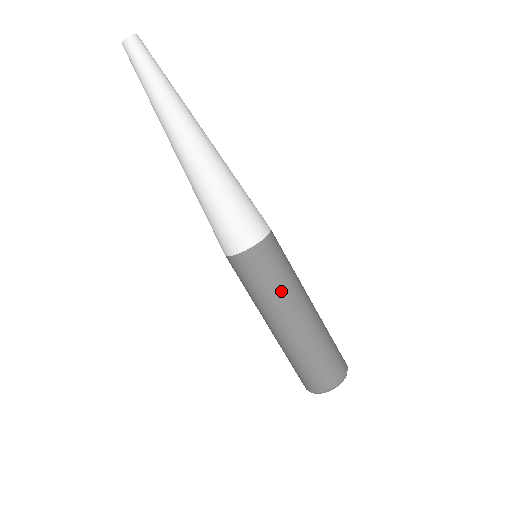
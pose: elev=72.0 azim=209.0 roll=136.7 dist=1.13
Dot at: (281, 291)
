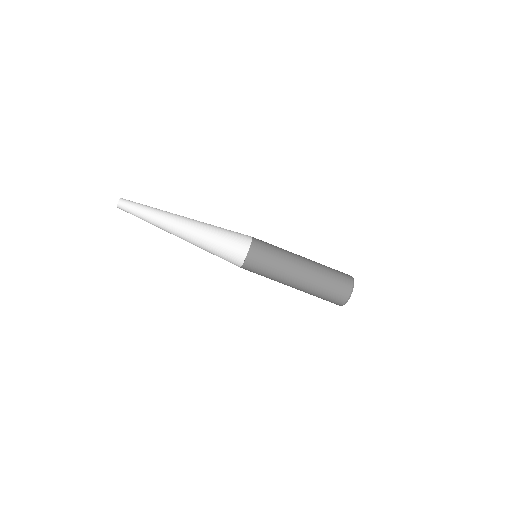
Dot at: (276, 272)
